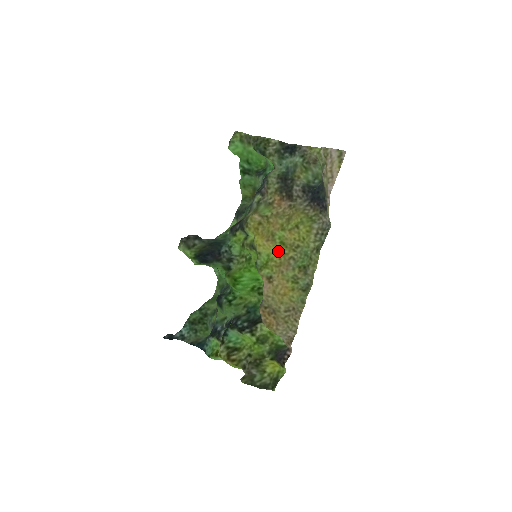
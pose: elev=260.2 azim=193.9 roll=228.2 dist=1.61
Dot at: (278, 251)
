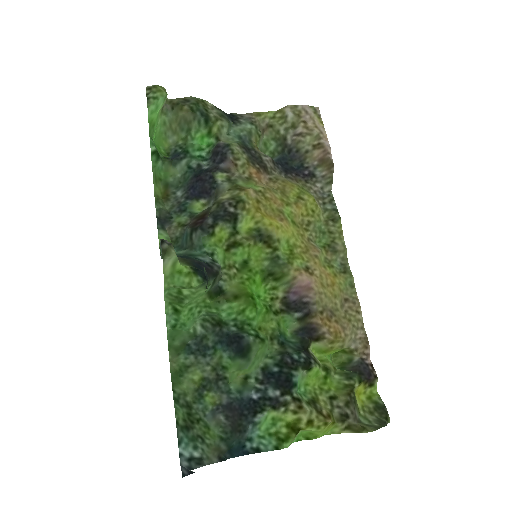
Dot at: (295, 233)
